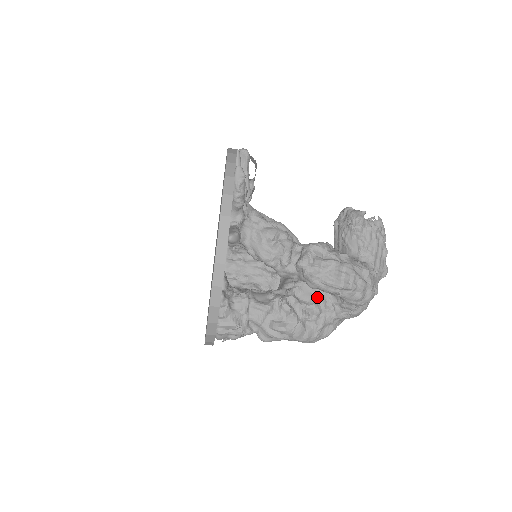
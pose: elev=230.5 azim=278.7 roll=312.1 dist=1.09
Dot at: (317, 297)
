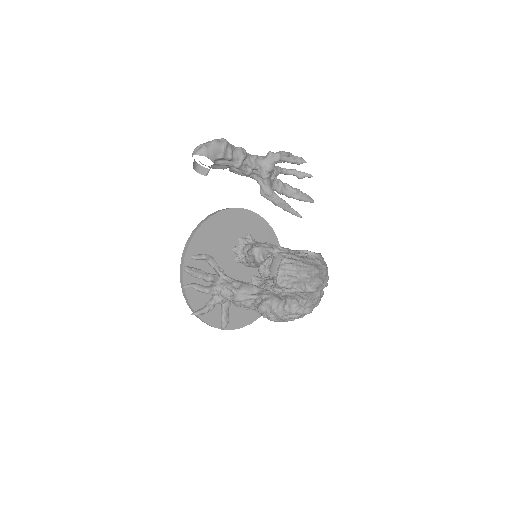
Dot at: occluded
